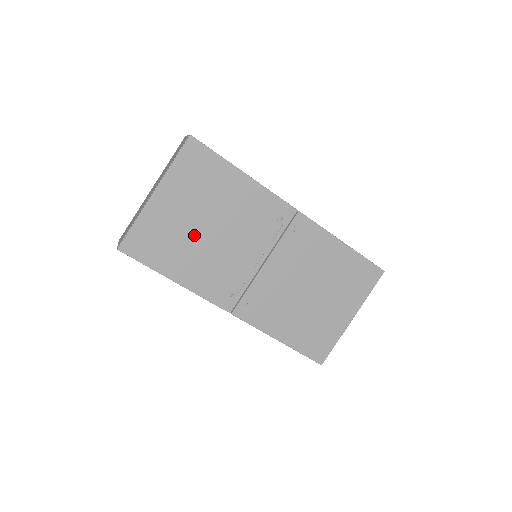
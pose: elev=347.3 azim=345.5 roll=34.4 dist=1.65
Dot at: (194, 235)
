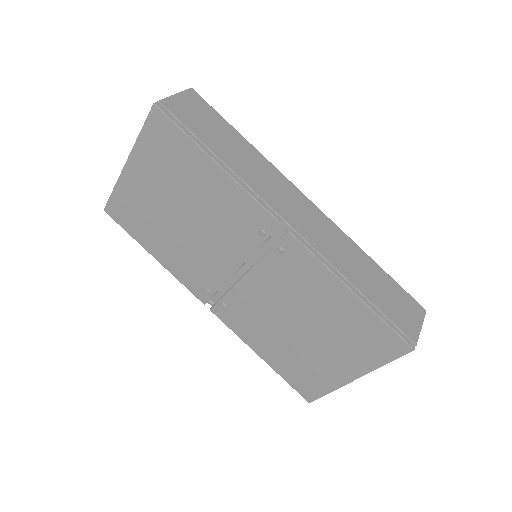
Dot at: (168, 219)
